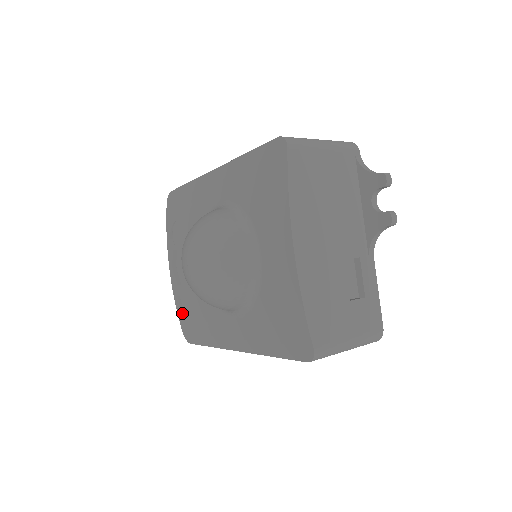
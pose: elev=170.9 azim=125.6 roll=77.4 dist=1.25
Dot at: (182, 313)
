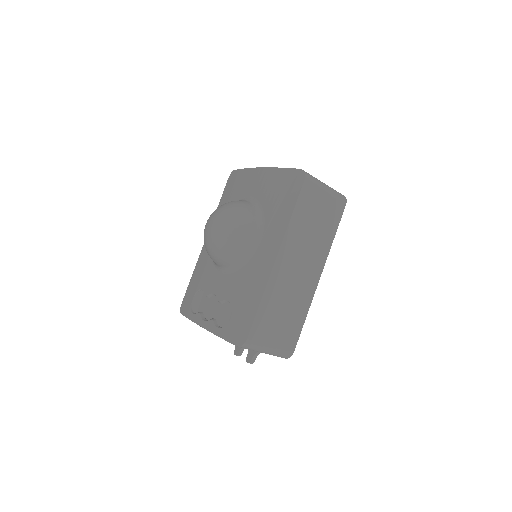
Dot at: (227, 329)
